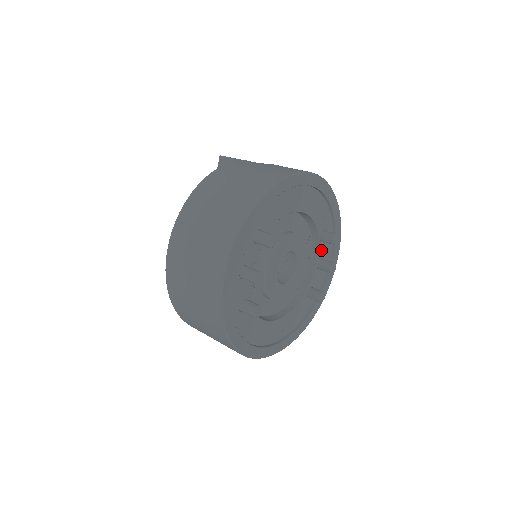
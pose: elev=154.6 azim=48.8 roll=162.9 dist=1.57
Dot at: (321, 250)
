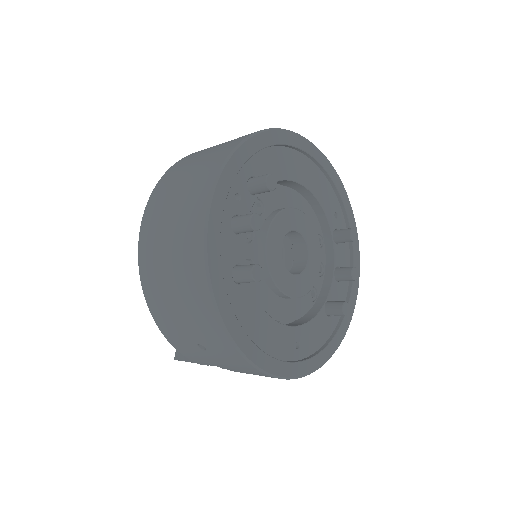
Dot at: (337, 255)
